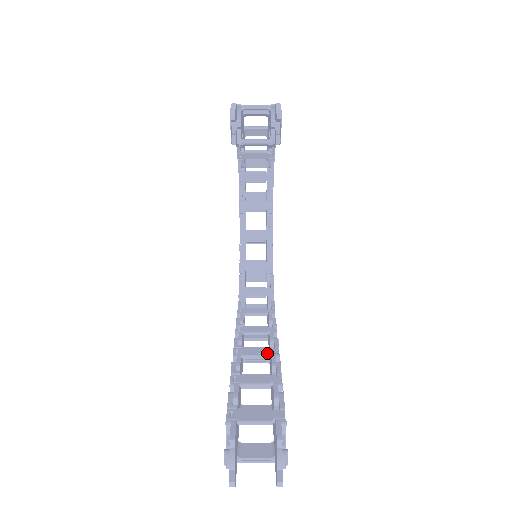
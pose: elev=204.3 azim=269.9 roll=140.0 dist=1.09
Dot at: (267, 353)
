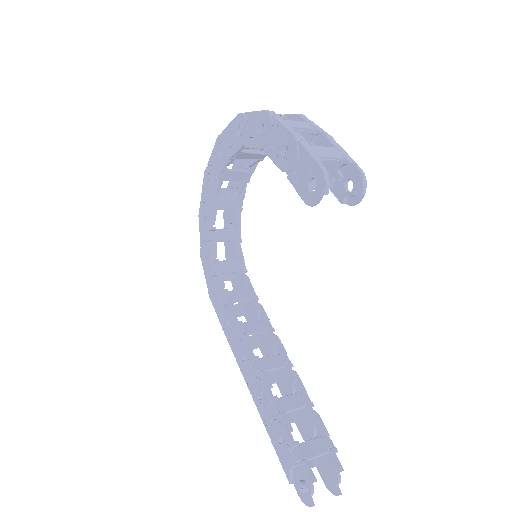
Dot at: (283, 364)
